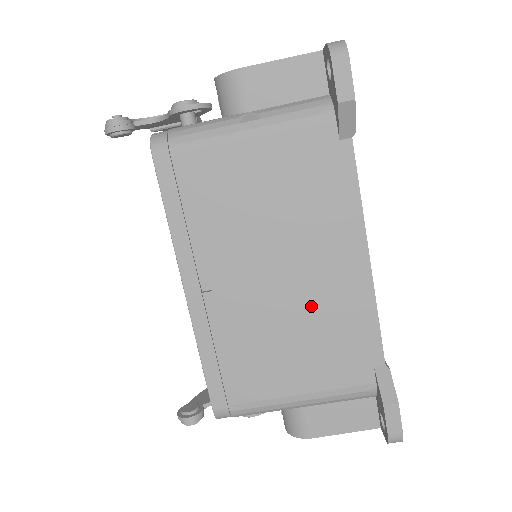
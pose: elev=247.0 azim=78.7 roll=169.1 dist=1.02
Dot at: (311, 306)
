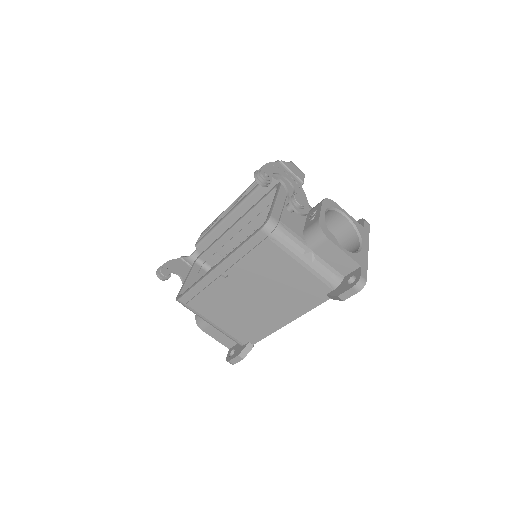
Dot at: (253, 314)
